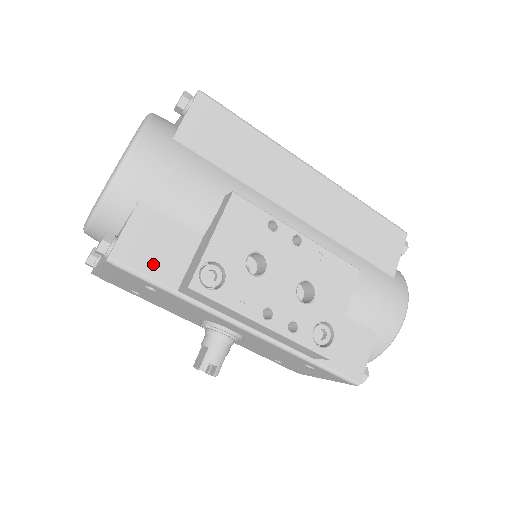
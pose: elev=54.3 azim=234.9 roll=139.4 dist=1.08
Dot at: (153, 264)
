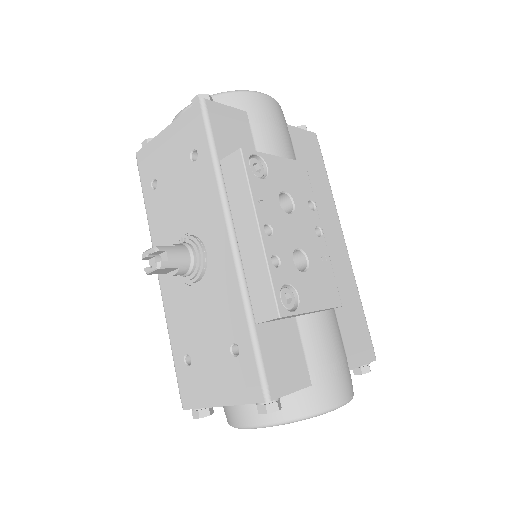
Dot at: (221, 134)
